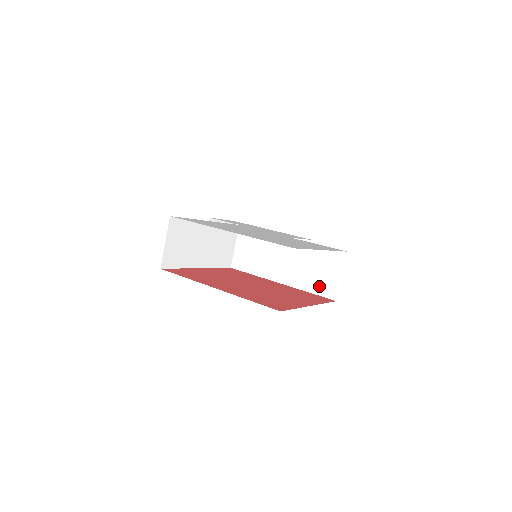
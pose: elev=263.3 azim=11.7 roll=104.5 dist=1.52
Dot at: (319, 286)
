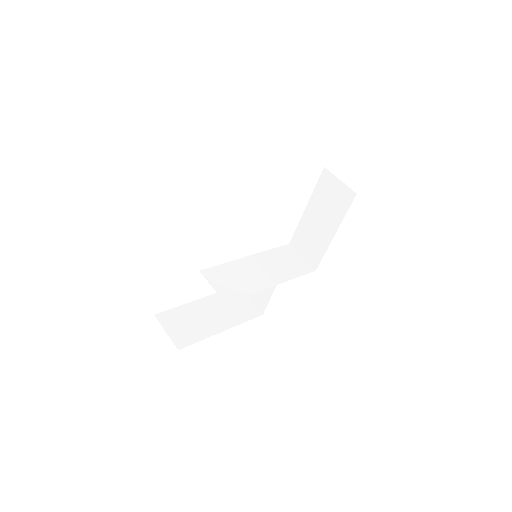
Dot at: (298, 270)
